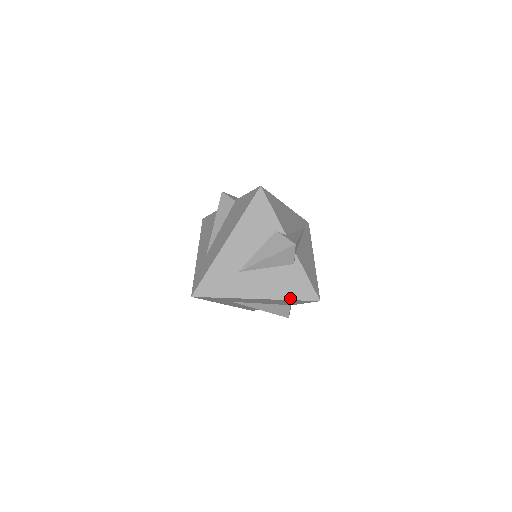
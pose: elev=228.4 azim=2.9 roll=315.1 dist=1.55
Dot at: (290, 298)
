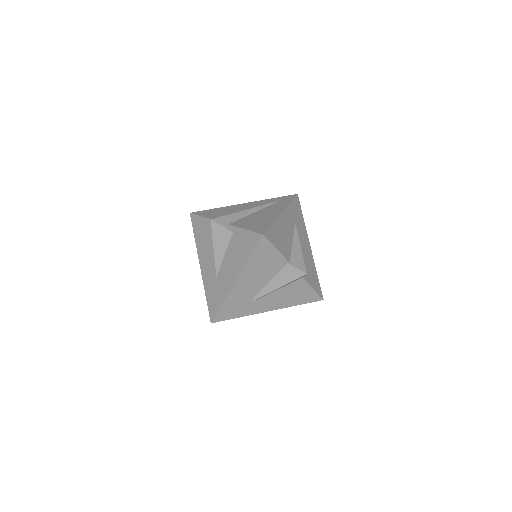
Dot at: (248, 257)
